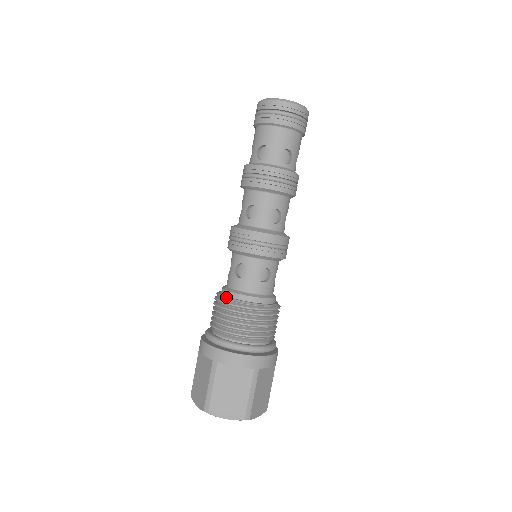
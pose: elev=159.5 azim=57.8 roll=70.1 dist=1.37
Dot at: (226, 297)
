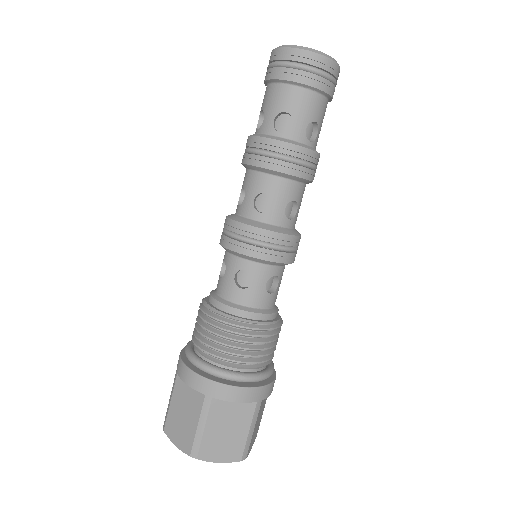
Dot at: (223, 313)
